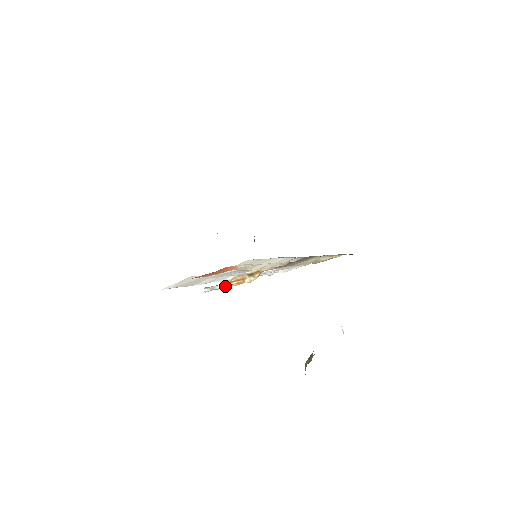
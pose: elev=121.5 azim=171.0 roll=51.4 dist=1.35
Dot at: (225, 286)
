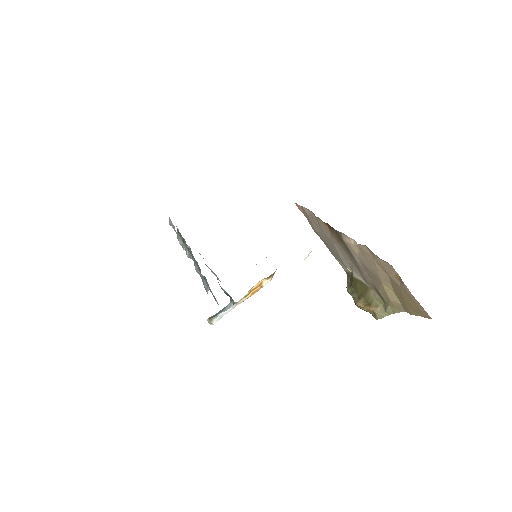
Dot at: occluded
